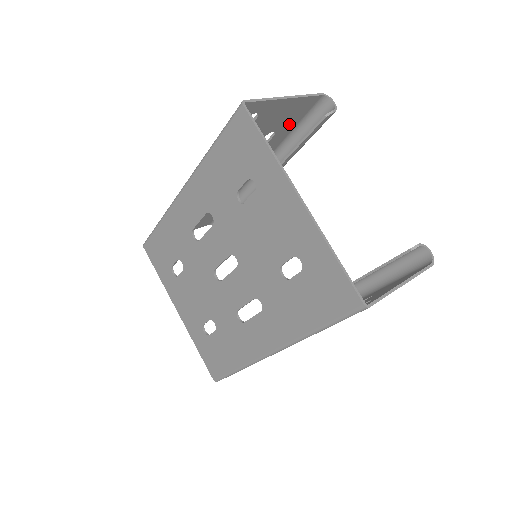
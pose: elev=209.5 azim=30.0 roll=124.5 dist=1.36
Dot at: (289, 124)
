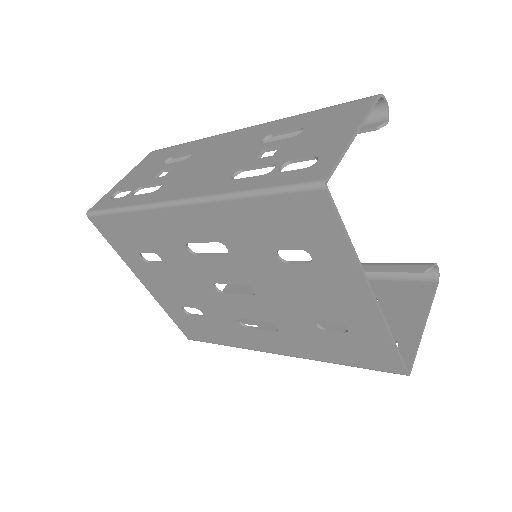
Dot at: (322, 119)
